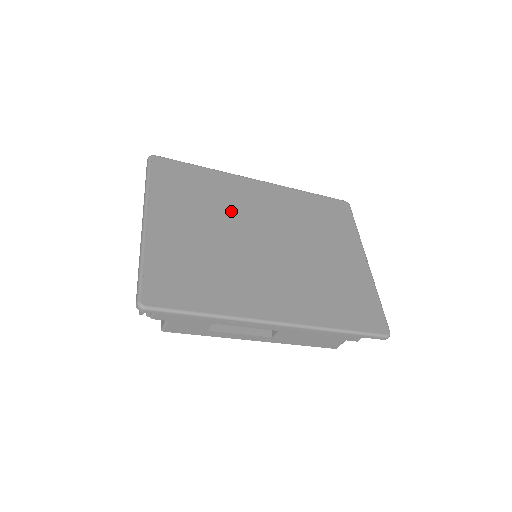
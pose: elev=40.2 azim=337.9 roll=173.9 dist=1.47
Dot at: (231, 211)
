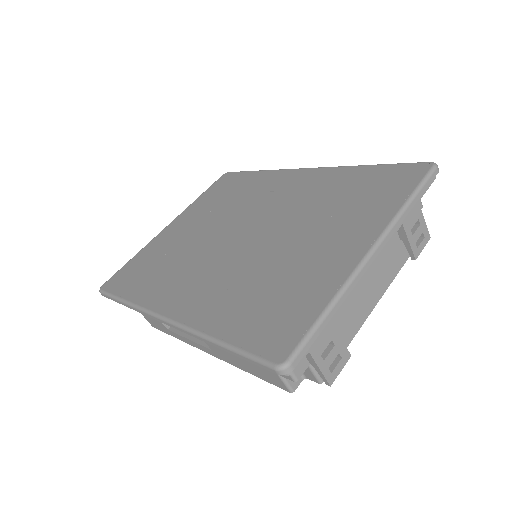
Dot at: (240, 207)
